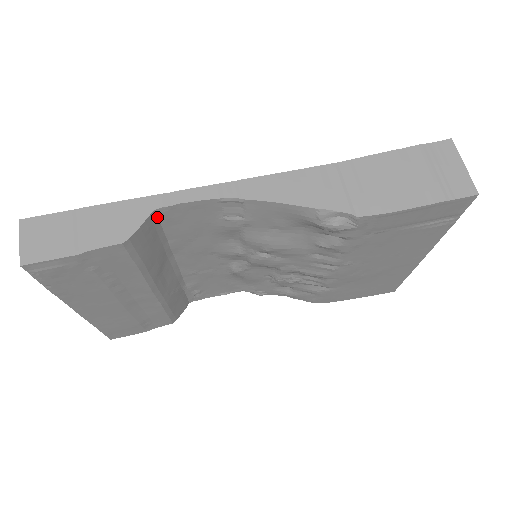
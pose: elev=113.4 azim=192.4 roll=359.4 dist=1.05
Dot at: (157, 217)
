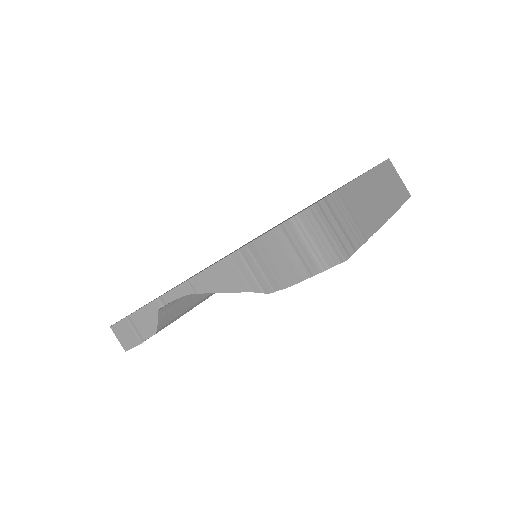
Dot at: (165, 306)
